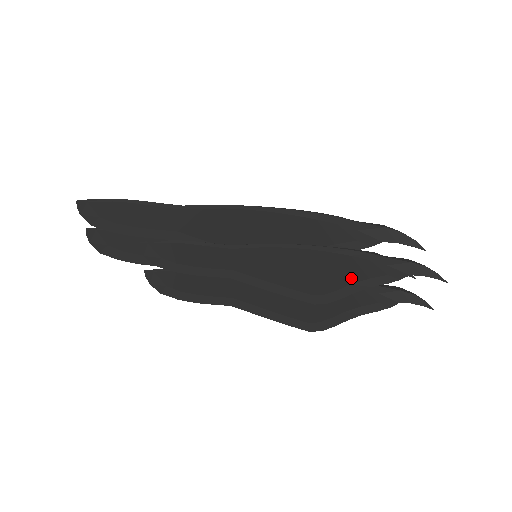
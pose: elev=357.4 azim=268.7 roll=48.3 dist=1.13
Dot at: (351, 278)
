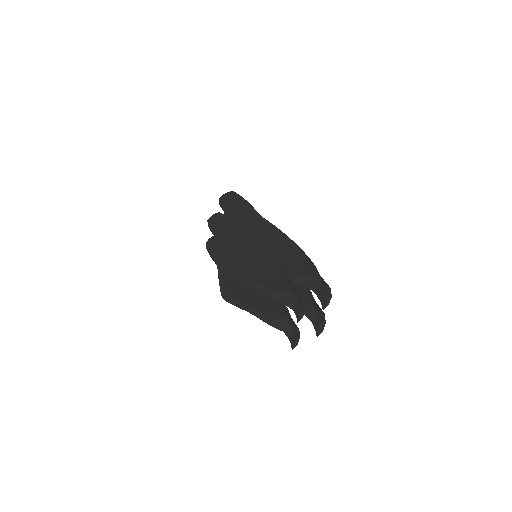
Dot at: (259, 280)
